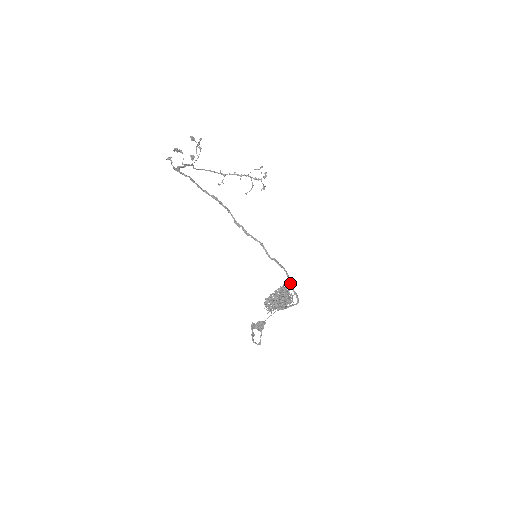
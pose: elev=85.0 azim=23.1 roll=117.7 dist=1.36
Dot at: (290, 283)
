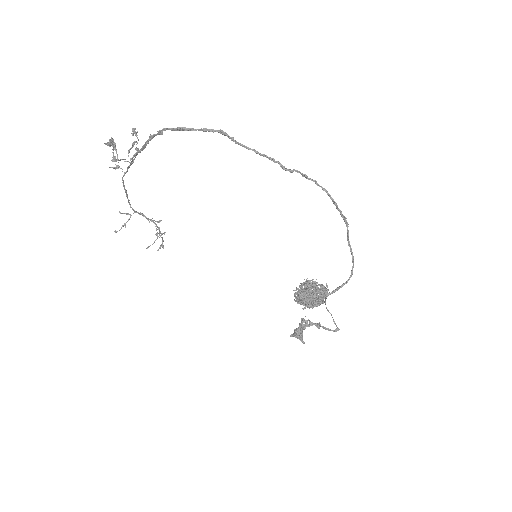
Dot at: occluded
